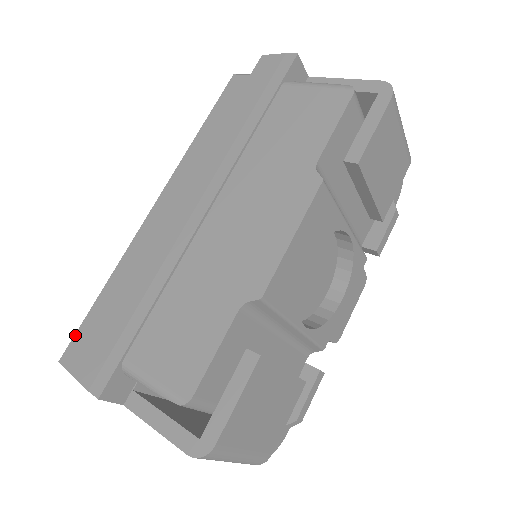
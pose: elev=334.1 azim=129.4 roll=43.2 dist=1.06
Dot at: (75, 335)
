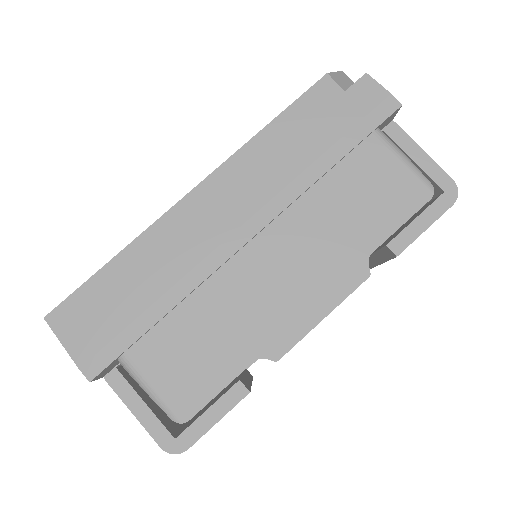
Dot at: (68, 298)
